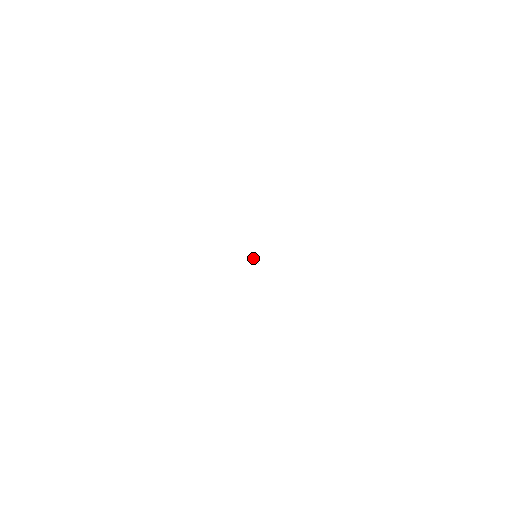
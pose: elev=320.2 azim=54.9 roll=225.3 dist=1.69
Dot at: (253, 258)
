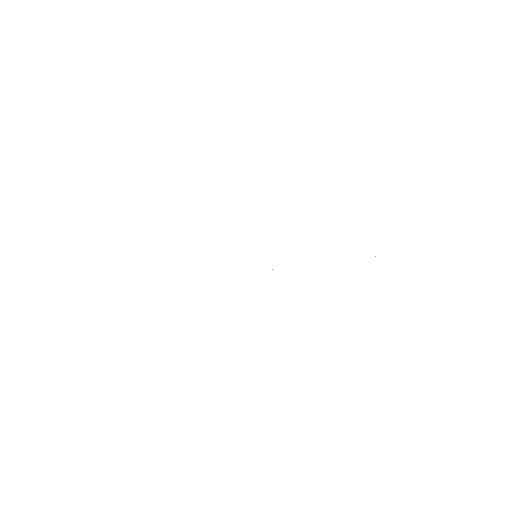
Dot at: occluded
